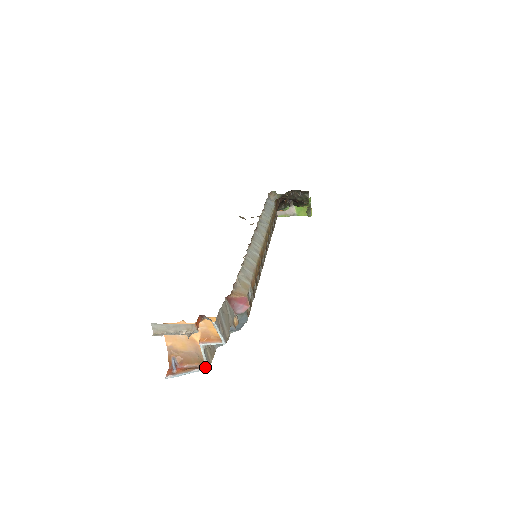
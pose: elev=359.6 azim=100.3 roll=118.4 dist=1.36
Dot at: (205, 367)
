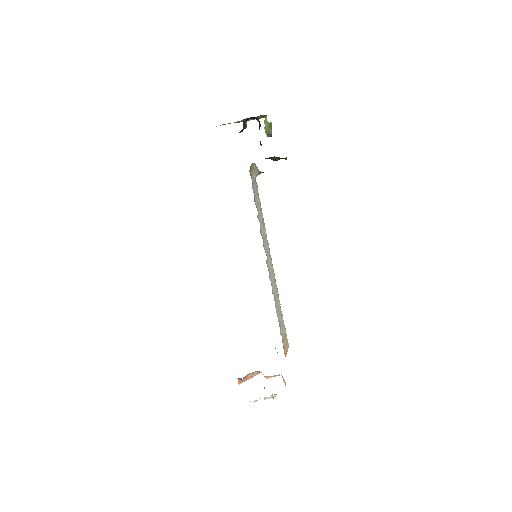
Dot at: occluded
